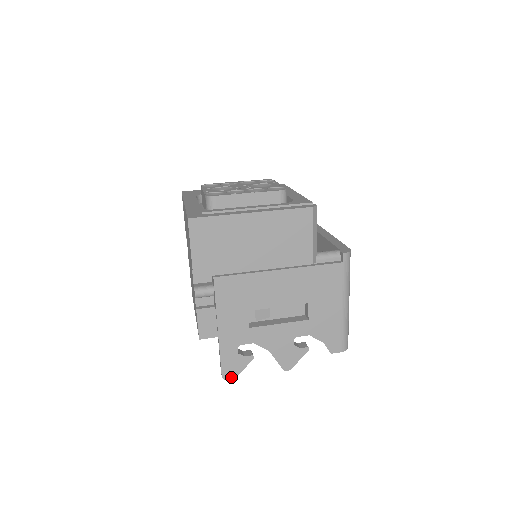
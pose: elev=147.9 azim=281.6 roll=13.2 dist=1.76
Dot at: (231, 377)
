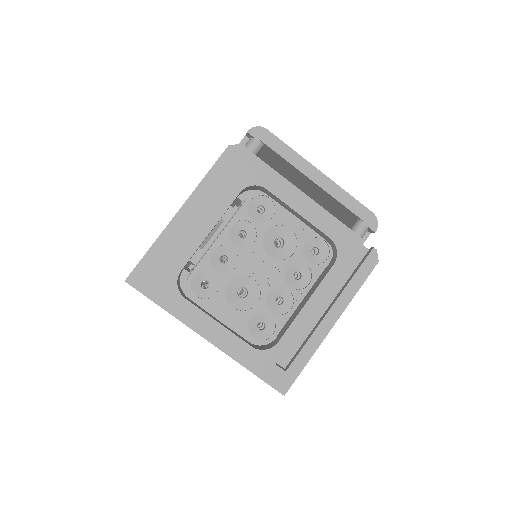
Dot at: occluded
